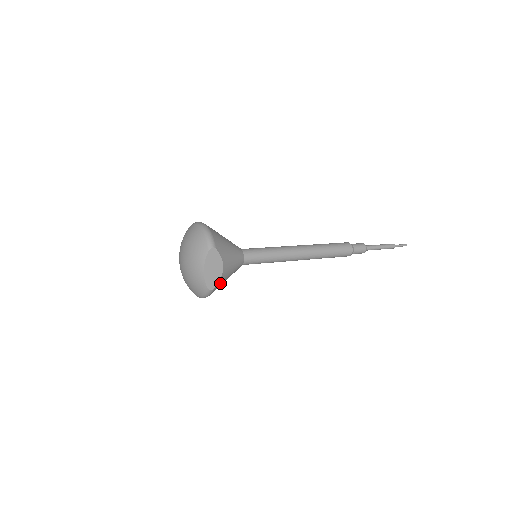
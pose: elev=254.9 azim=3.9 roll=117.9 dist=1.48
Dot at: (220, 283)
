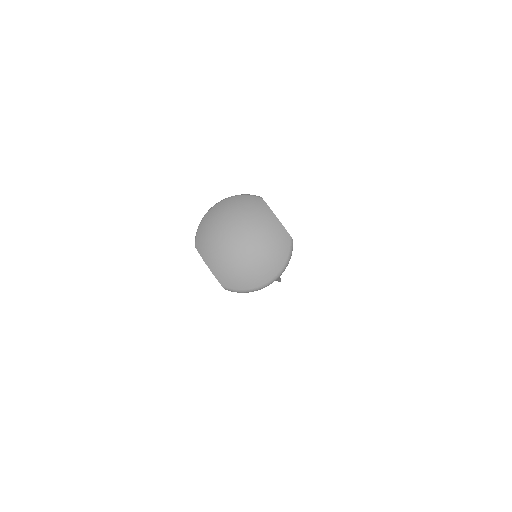
Dot at: occluded
